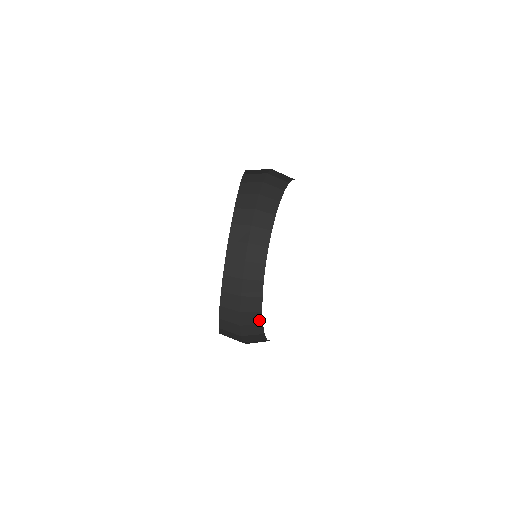
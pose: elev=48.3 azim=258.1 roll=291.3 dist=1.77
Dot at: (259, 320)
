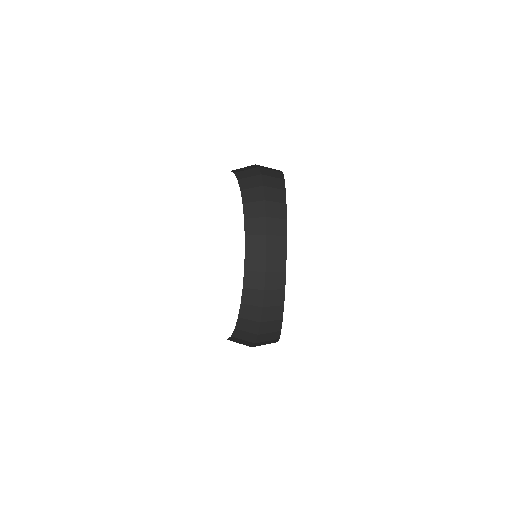
Dot at: (281, 300)
